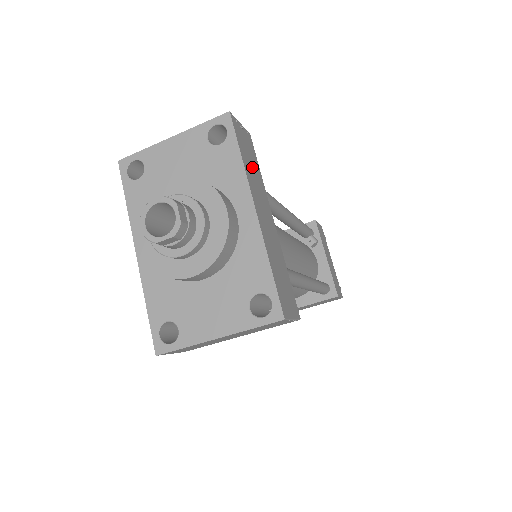
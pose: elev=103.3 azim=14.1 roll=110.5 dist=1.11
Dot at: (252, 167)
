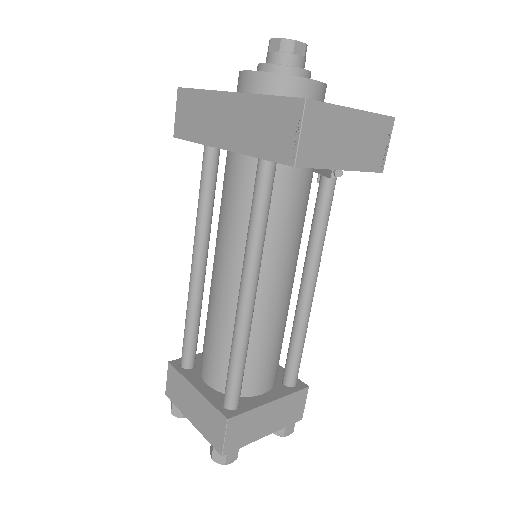
Dot at: occluded
